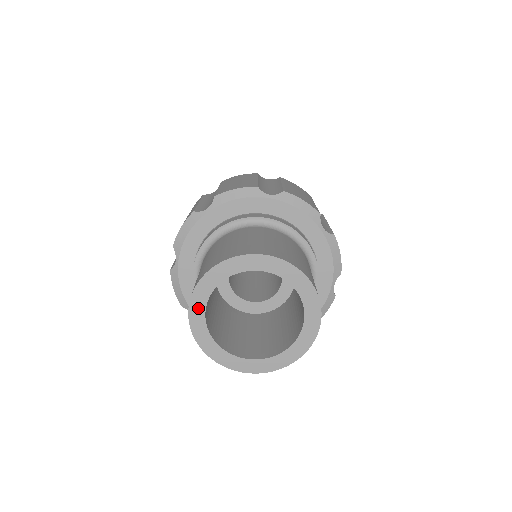
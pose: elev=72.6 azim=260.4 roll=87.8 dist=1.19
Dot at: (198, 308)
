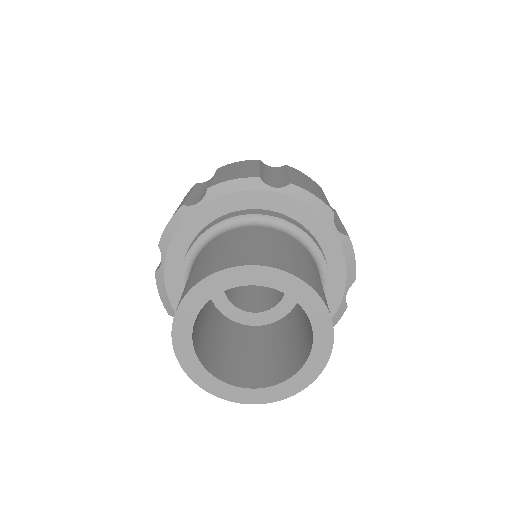
Dot at: (183, 328)
